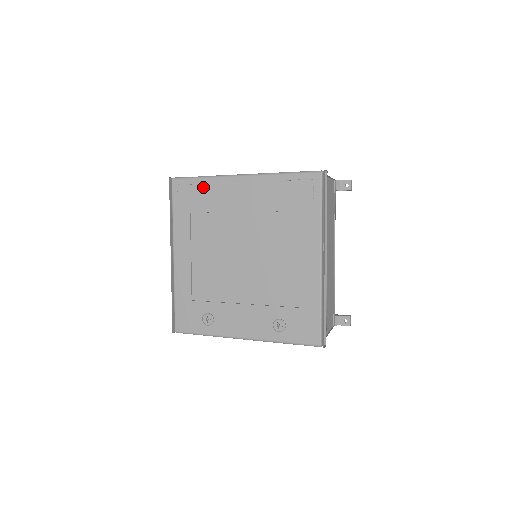
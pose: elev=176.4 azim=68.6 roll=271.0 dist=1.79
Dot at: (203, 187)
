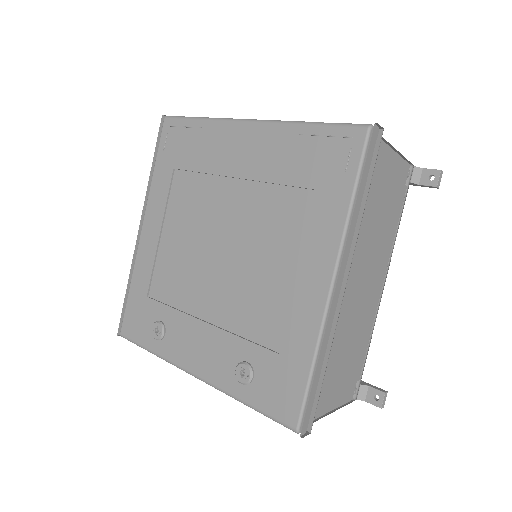
Dot at: (197, 133)
